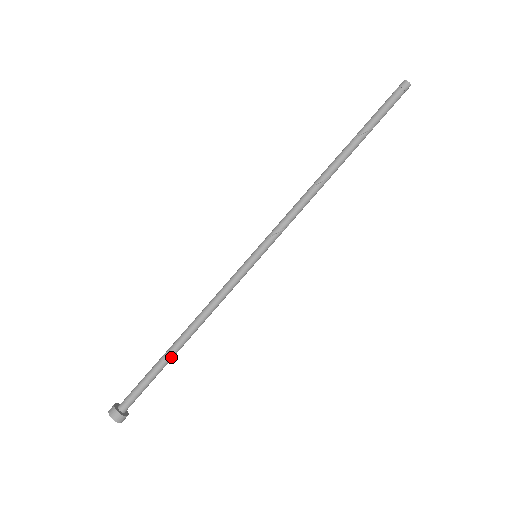
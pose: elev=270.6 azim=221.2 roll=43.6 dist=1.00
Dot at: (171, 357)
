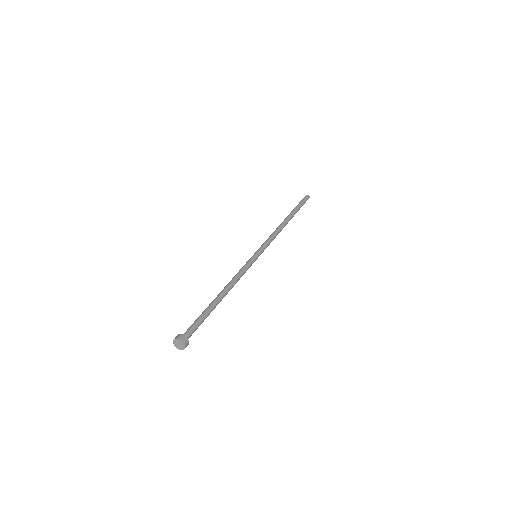
Dot at: (214, 303)
